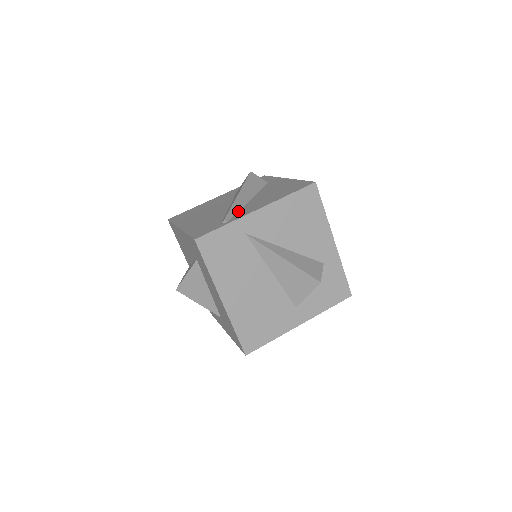
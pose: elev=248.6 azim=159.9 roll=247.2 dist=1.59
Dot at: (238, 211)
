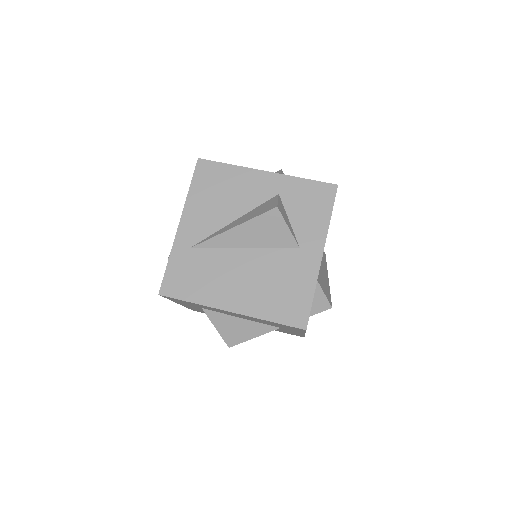
Dot at: occluded
